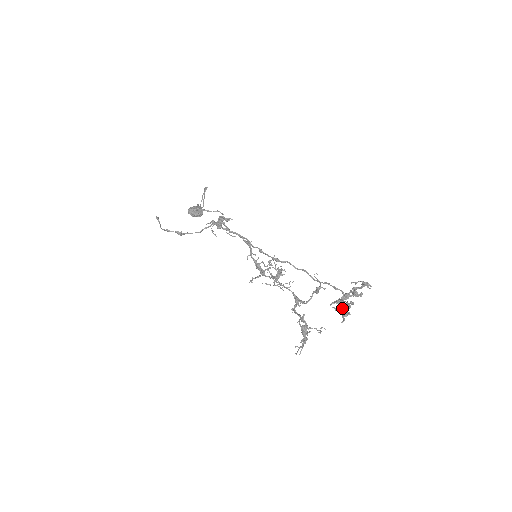
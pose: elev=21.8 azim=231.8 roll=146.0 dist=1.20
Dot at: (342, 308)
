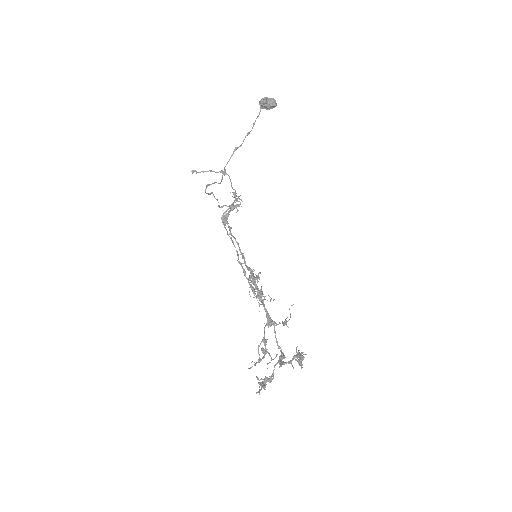
Dot at: (260, 384)
